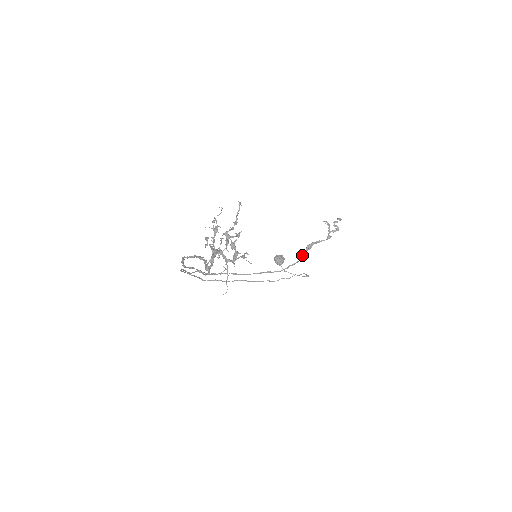
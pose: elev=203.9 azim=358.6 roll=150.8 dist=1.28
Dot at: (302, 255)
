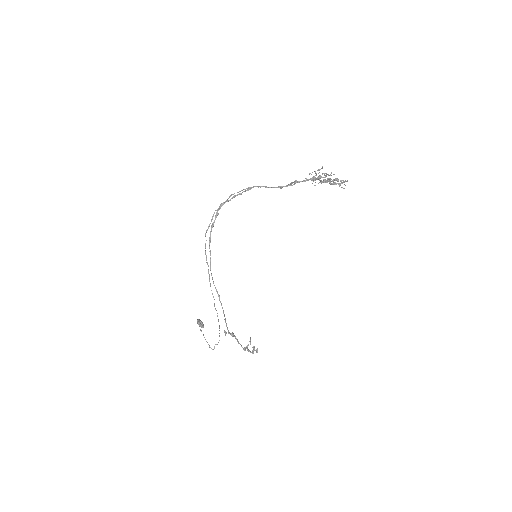
Dot at: occluded
